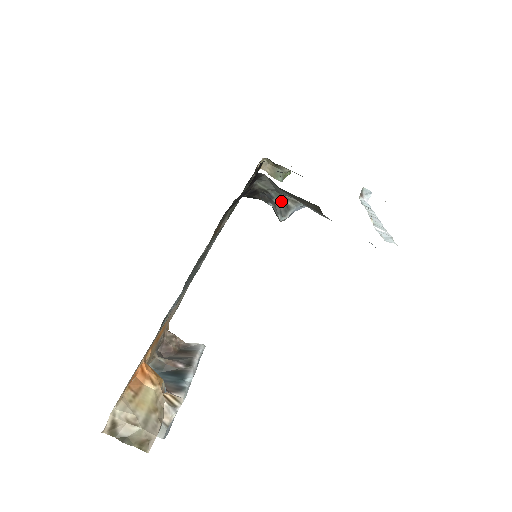
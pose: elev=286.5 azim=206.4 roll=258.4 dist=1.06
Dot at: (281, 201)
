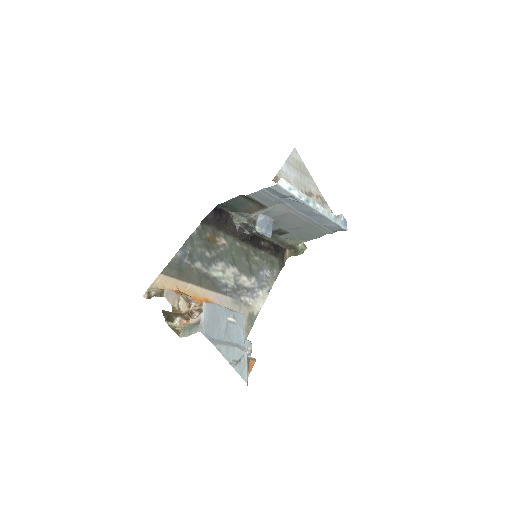
Dot at: (252, 222)
